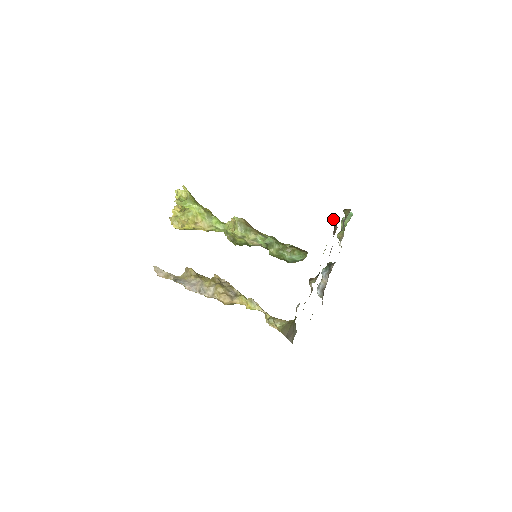
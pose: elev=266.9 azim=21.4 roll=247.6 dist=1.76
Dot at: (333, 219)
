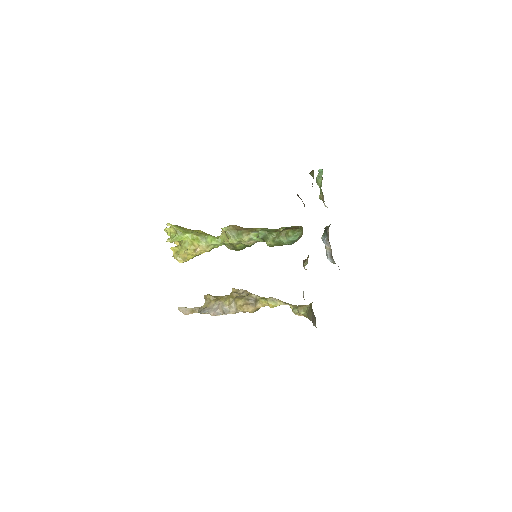
Dot at: occluded
